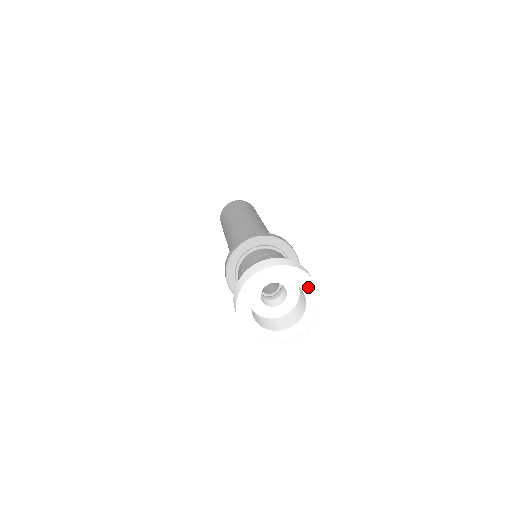
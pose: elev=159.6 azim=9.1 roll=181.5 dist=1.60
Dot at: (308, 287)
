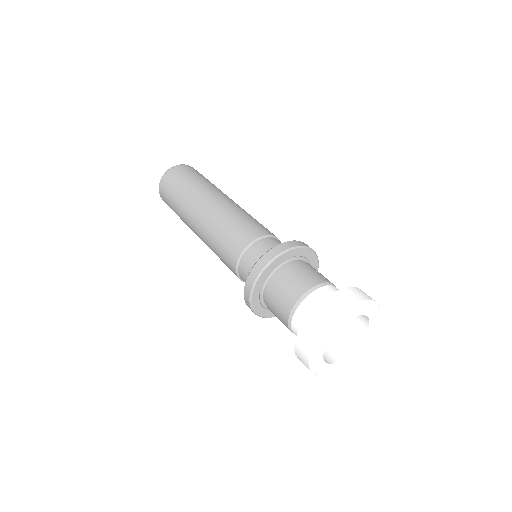
Dot at: (369, 309)
